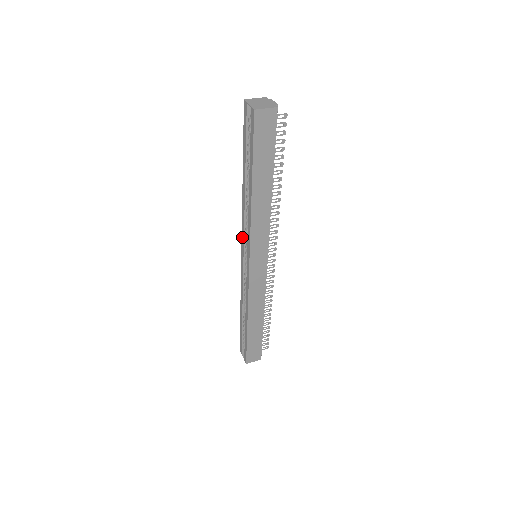
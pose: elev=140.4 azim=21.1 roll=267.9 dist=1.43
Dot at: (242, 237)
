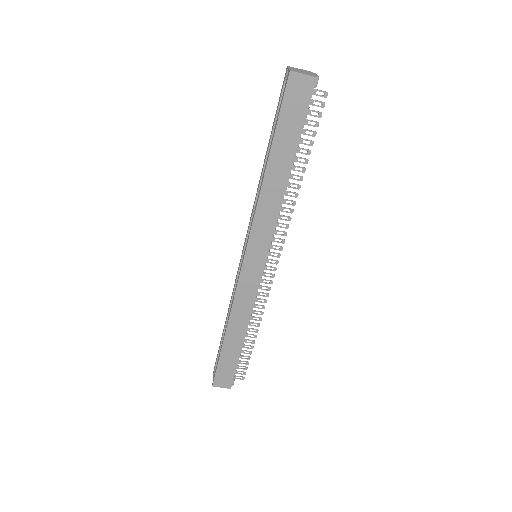
Dot at: (248, 229)
